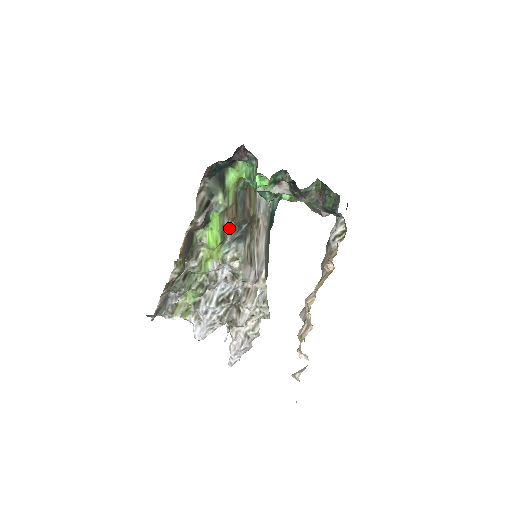
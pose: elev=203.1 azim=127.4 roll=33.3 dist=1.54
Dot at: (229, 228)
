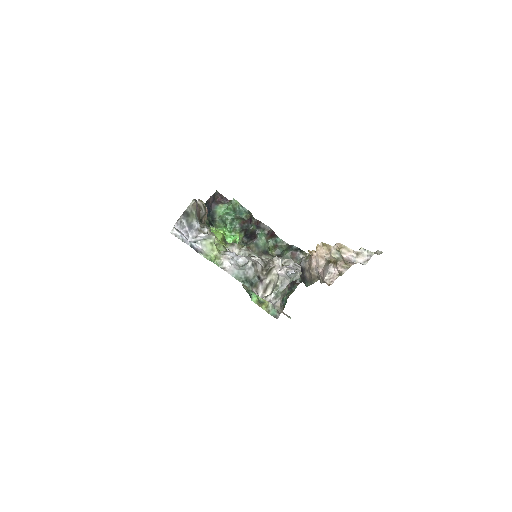
Dot at: occluded
